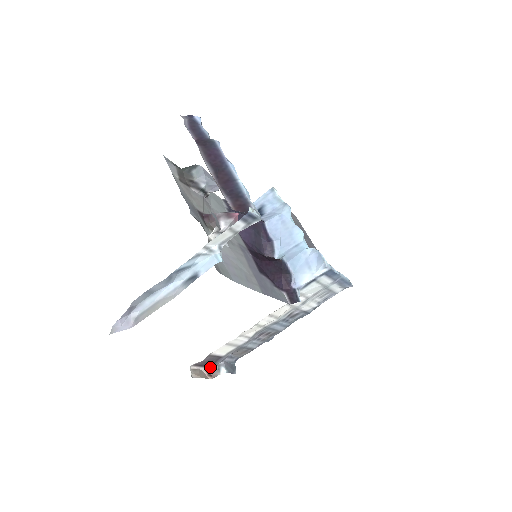
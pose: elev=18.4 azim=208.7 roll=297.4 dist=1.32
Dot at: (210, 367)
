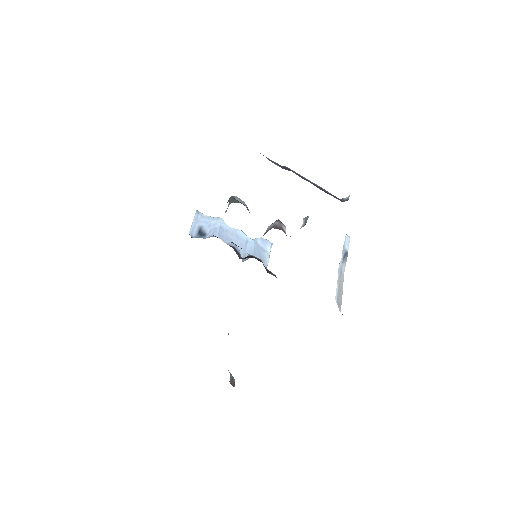
Dot at: (230, 380)
